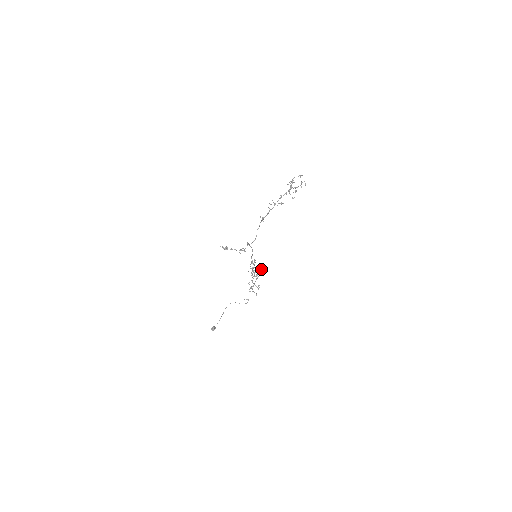
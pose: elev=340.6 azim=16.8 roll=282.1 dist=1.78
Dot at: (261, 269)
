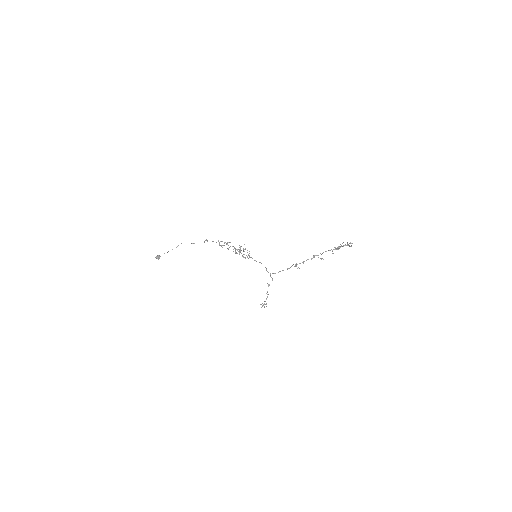
Dot at: occluded
